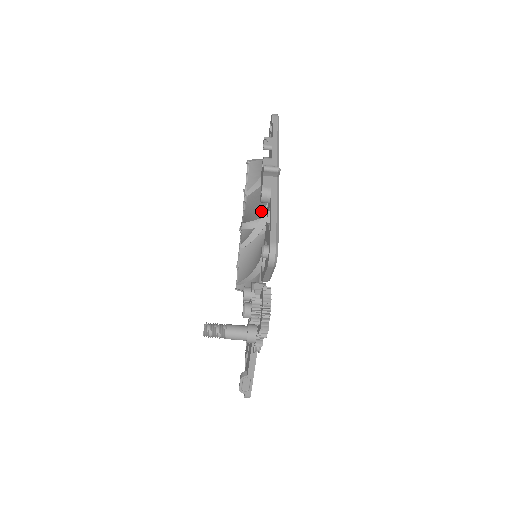
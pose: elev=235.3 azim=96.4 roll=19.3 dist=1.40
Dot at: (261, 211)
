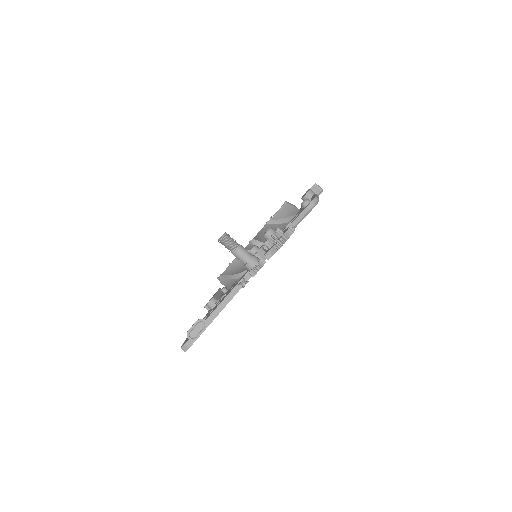
Dot at: occluded
